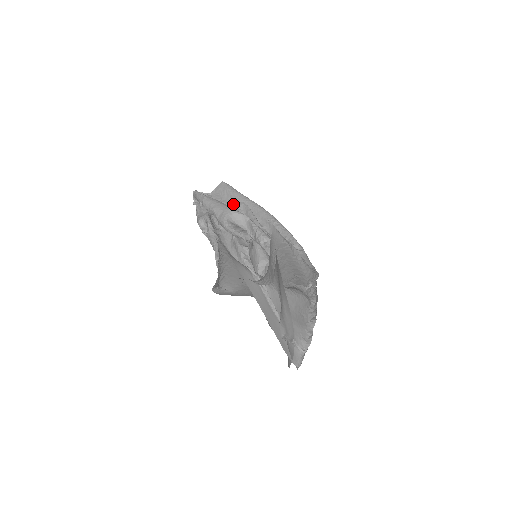
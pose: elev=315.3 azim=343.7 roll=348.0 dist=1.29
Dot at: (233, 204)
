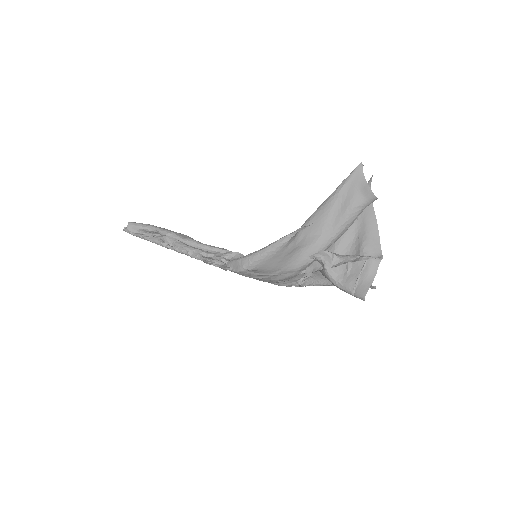
Dot at: occluded
